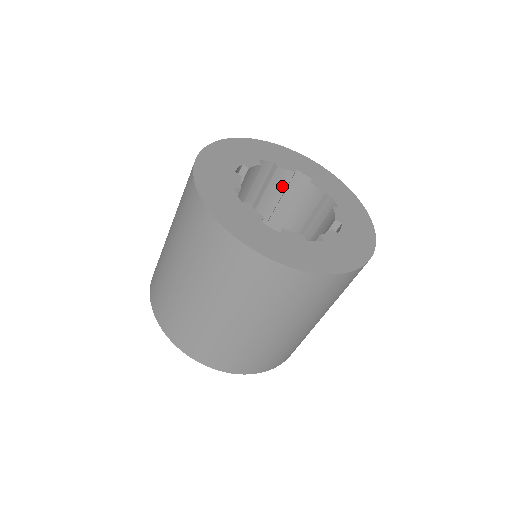
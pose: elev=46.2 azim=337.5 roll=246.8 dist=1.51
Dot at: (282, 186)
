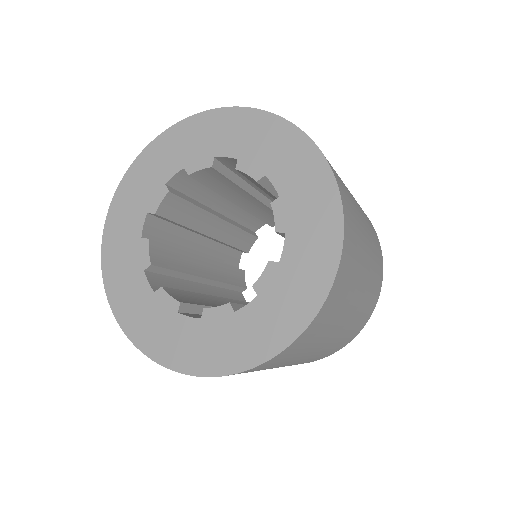
Dot at: (220, 178)
